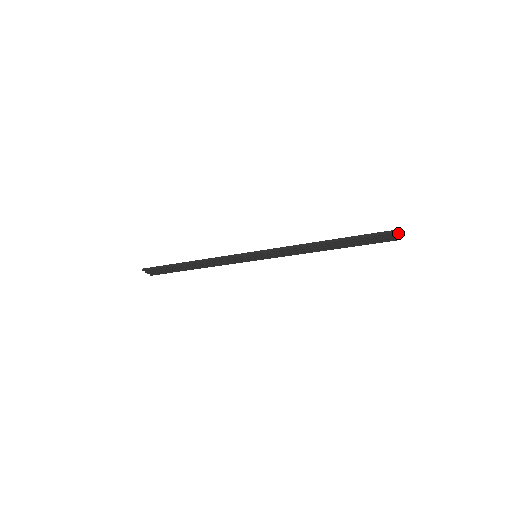
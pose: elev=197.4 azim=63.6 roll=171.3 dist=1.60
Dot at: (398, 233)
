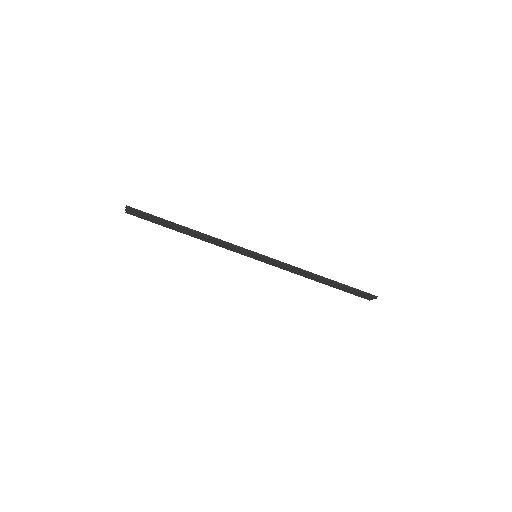
Dot at: occluded
